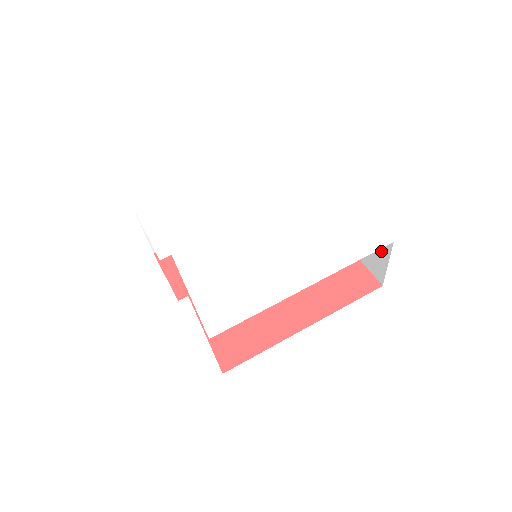
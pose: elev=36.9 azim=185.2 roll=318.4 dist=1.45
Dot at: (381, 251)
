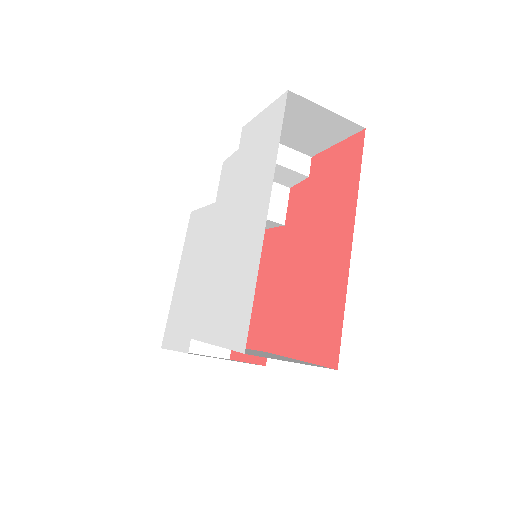
Dot at: (309, 112)
